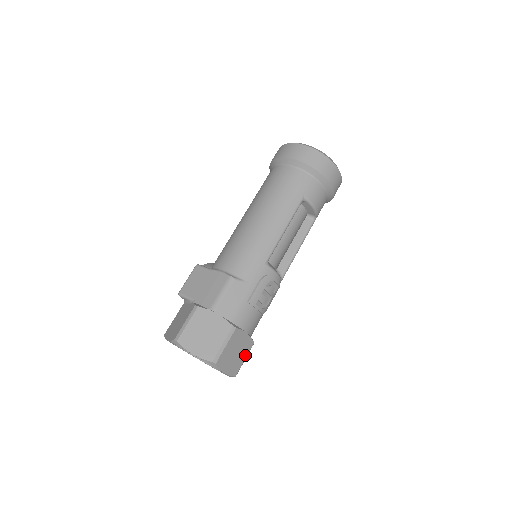
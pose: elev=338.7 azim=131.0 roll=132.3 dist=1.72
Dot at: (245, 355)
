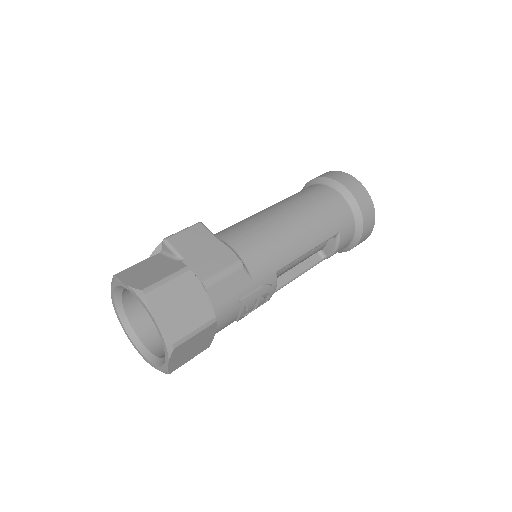
Dot at: (194, 355)
